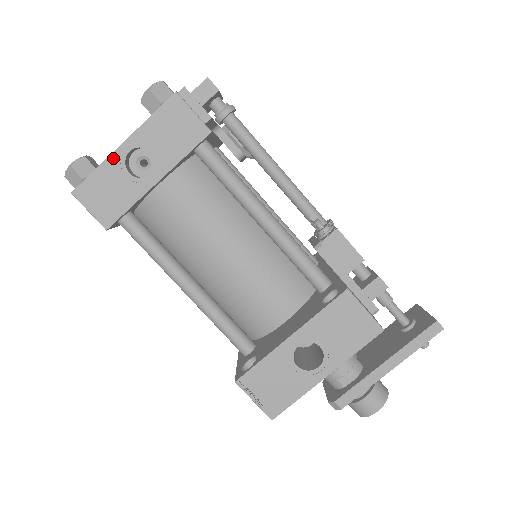
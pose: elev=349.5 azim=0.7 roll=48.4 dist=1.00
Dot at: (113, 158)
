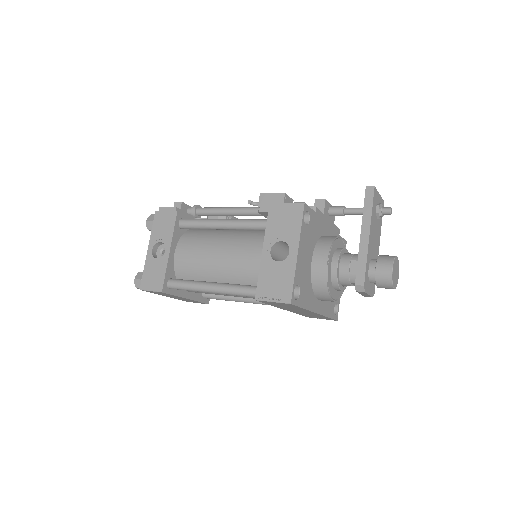
Dot at: (147, 259)
